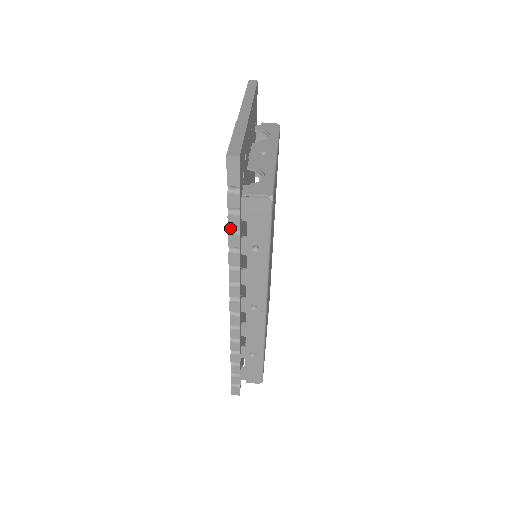
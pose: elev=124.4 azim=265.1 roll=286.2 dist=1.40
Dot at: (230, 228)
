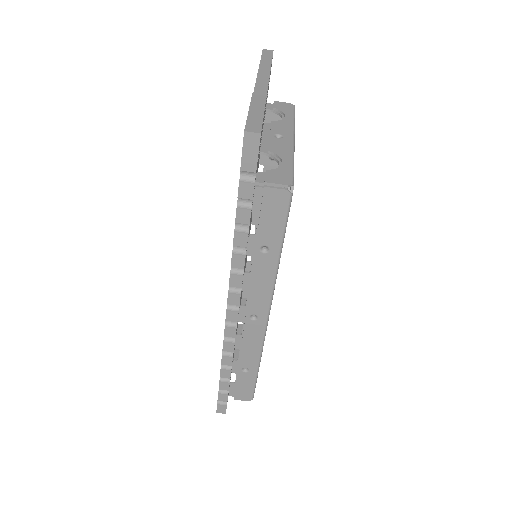
Dot at: (237, 223)
